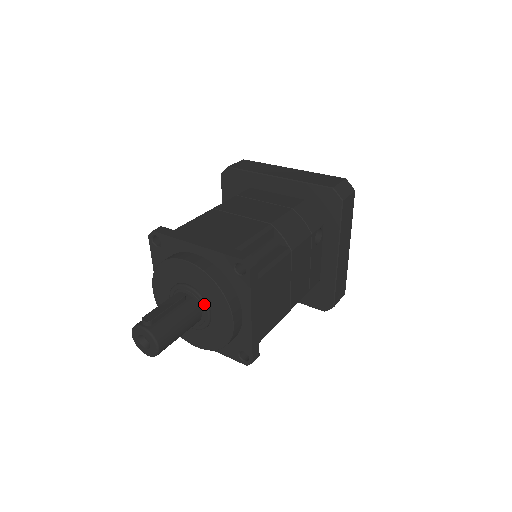
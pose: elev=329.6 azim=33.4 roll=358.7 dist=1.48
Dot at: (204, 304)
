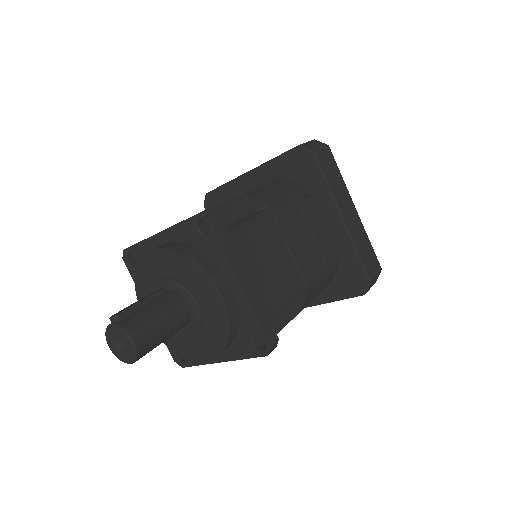
Dot at: (185, 290)
